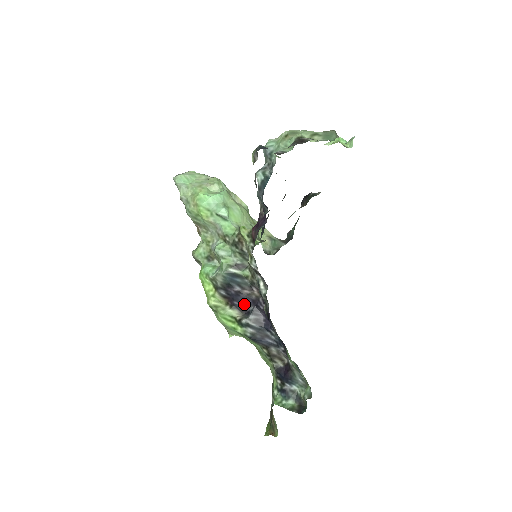
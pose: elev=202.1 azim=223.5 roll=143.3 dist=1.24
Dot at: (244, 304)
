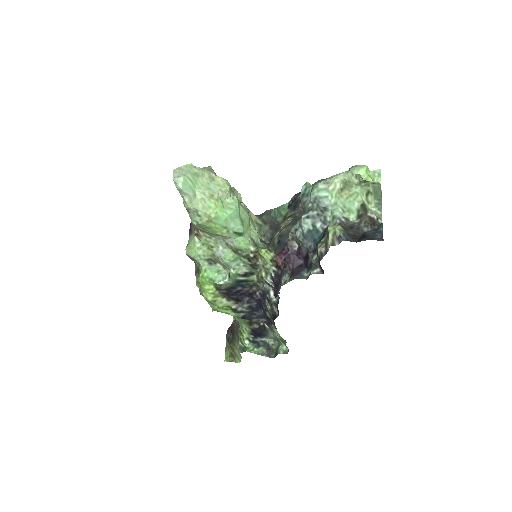
Dot at: (240, 296)
